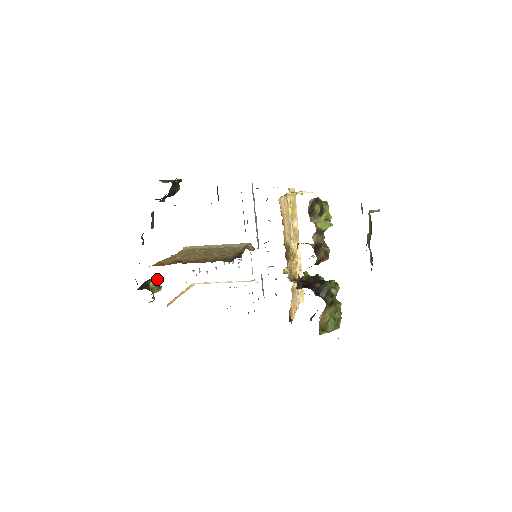
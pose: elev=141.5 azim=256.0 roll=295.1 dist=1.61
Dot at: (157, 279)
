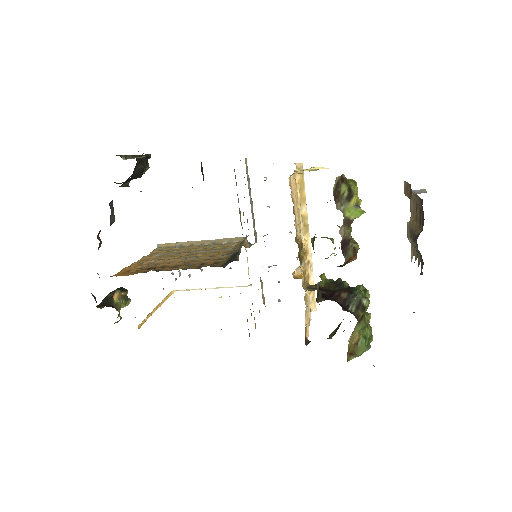
Dot at: (123, 290)
